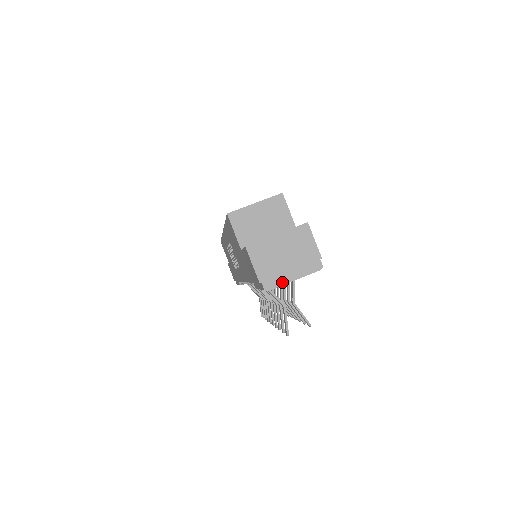
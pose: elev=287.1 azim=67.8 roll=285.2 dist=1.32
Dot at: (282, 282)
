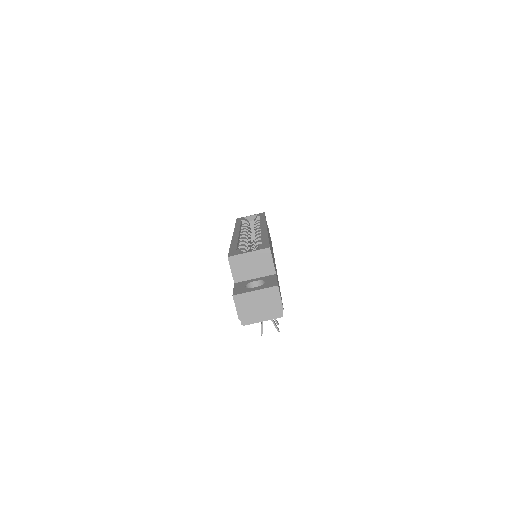
Dot at: (254, 321)
